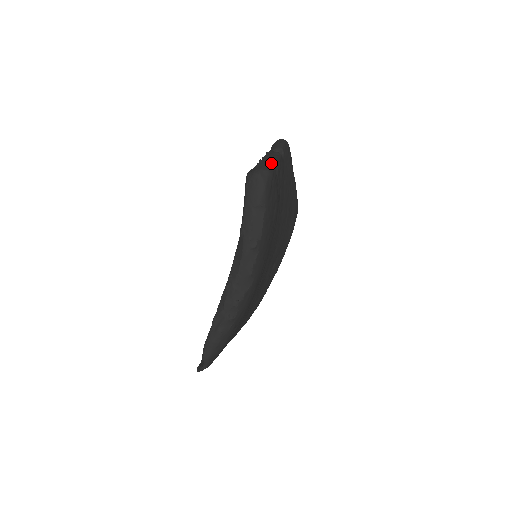
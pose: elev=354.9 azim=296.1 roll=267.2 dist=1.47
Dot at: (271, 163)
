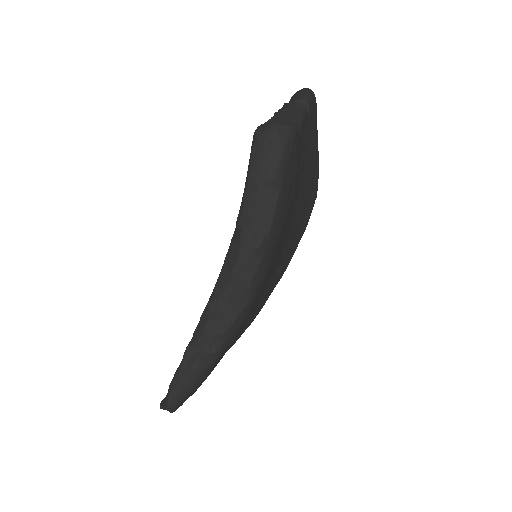
Dot at: (293, 118)
